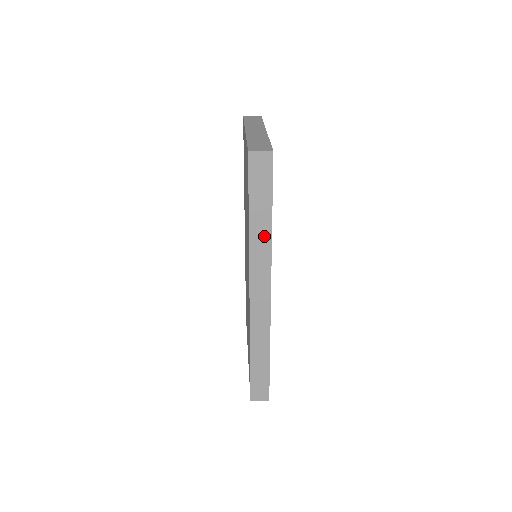
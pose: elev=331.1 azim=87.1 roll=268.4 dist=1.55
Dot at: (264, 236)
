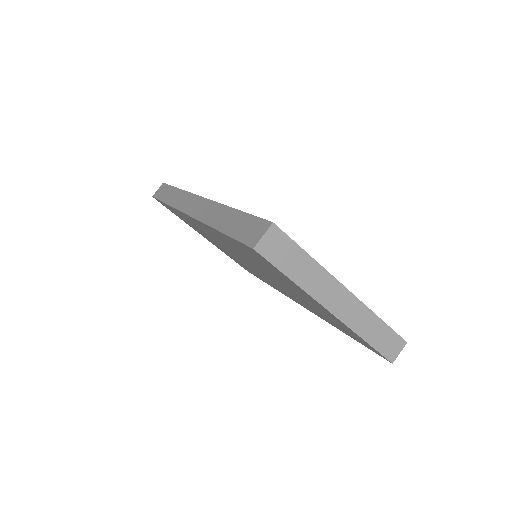
Dot at: occluded
